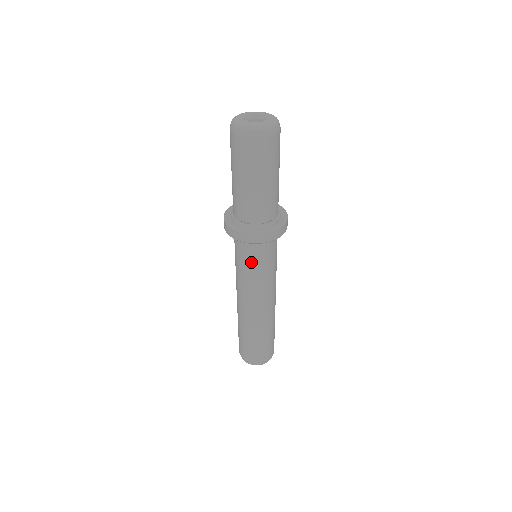
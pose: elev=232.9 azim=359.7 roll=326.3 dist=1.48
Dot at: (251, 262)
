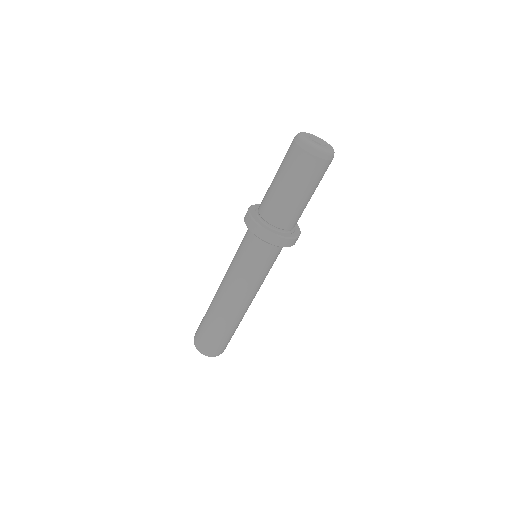
Dot at: (243, 249)
